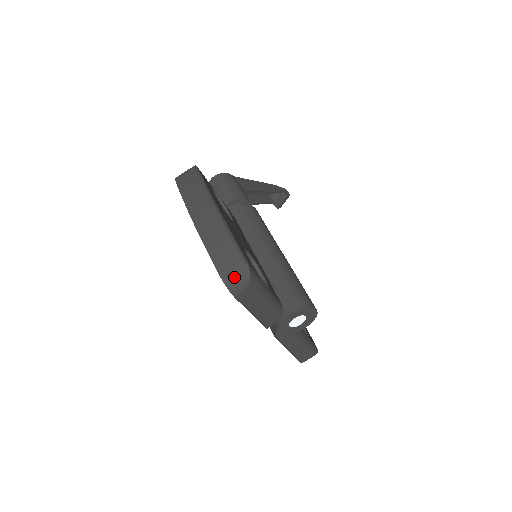
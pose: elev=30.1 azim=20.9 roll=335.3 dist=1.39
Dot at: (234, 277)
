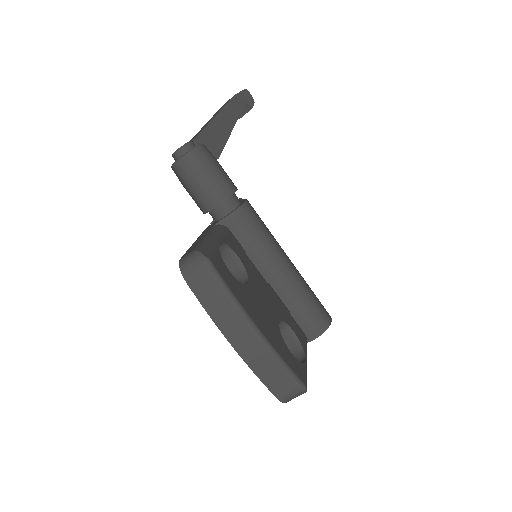
Dot at: (292, 398)
